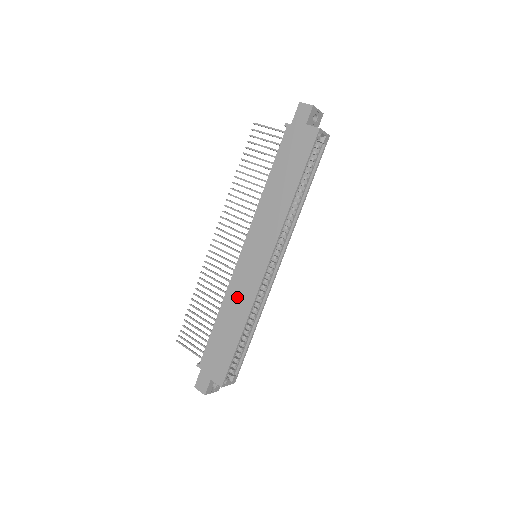
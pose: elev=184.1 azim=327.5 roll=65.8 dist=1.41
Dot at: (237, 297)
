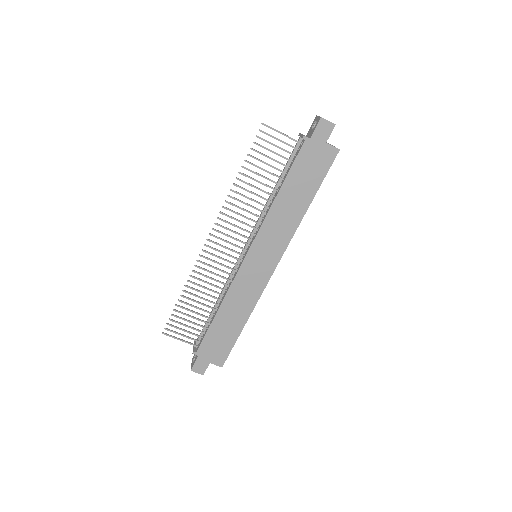
Dot at: (241, 295)
